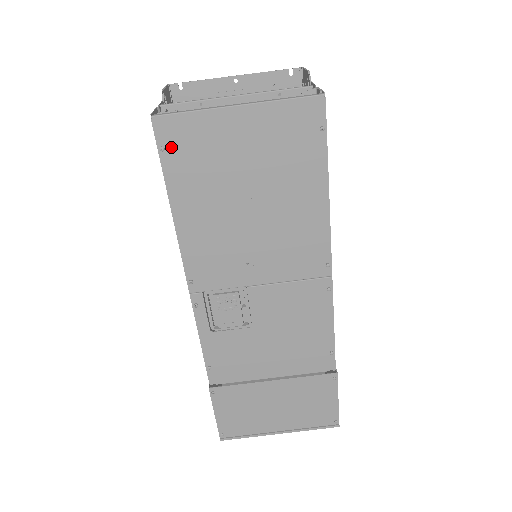
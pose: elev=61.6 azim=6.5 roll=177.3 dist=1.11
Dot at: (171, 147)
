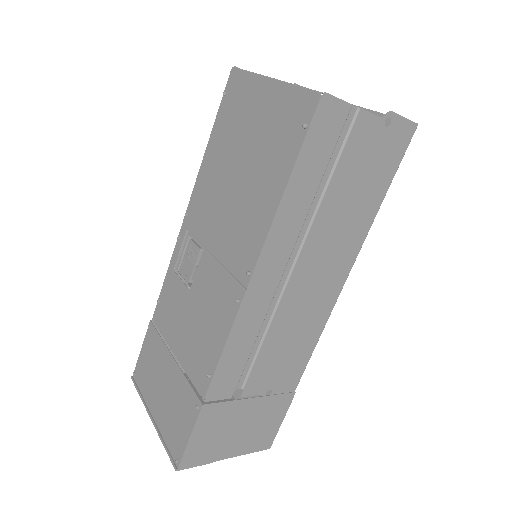
Dot at: (229, 95)
